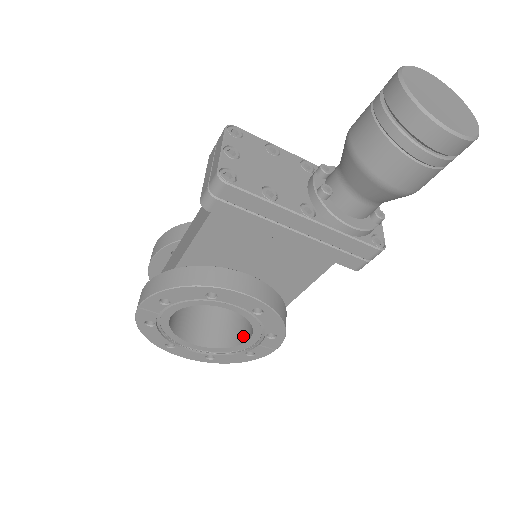
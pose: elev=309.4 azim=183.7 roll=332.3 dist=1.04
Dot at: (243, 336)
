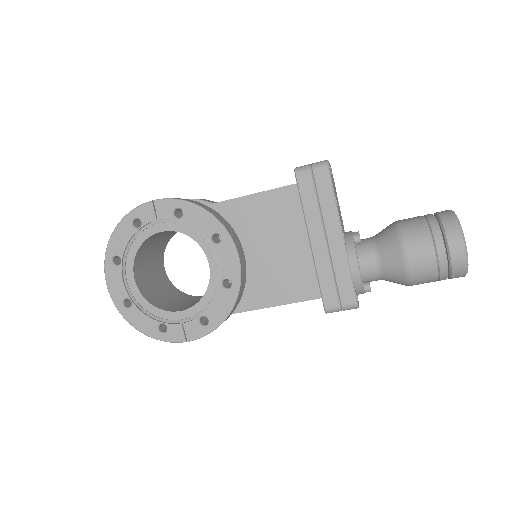
Dot at: (174, 309)
